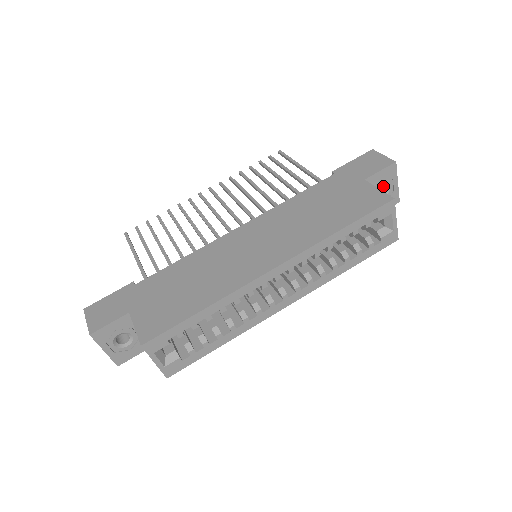
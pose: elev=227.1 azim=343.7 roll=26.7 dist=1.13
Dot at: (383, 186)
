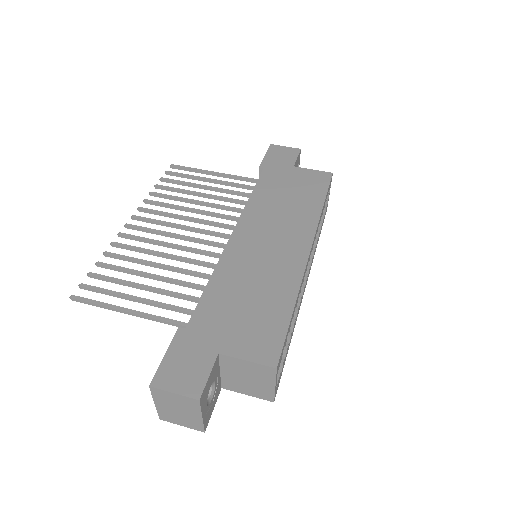
Dot at: occluded
